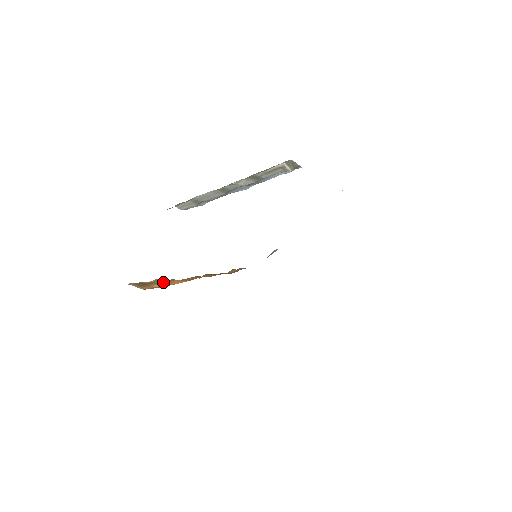
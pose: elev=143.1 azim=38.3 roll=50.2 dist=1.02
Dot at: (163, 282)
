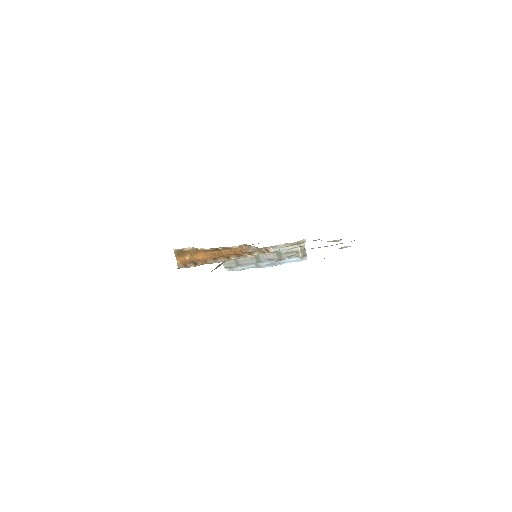
Dot at: (195, 253)
